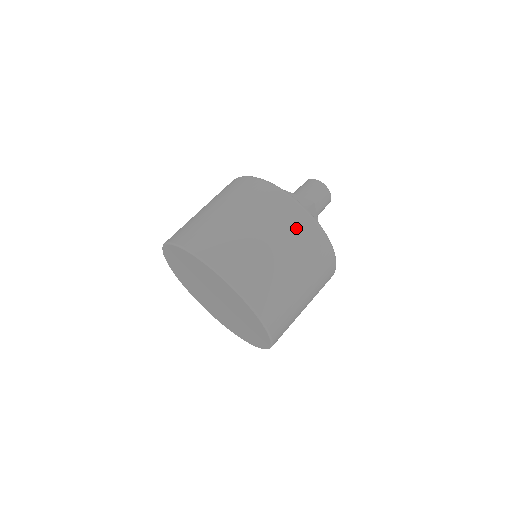
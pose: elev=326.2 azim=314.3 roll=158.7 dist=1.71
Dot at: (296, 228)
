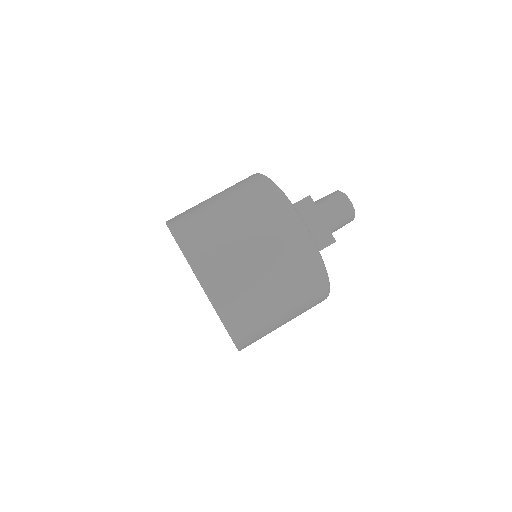
Dot at: (253, 193)
